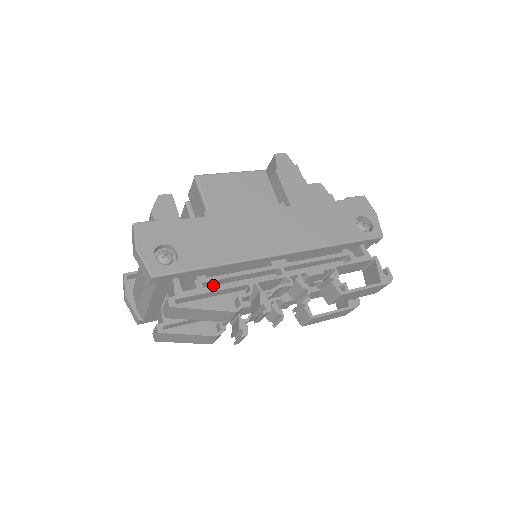
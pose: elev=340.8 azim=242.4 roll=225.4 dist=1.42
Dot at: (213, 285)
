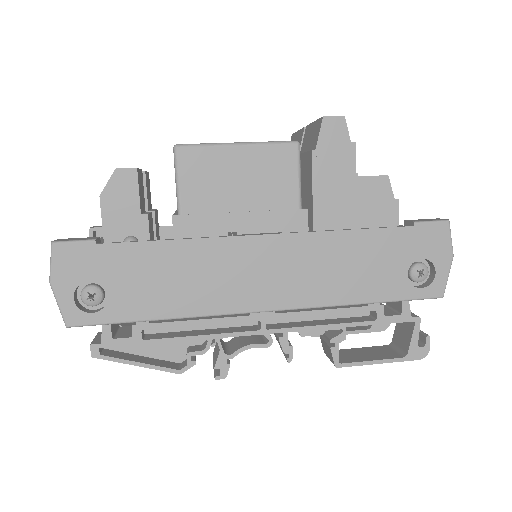
Dot at: occluded
